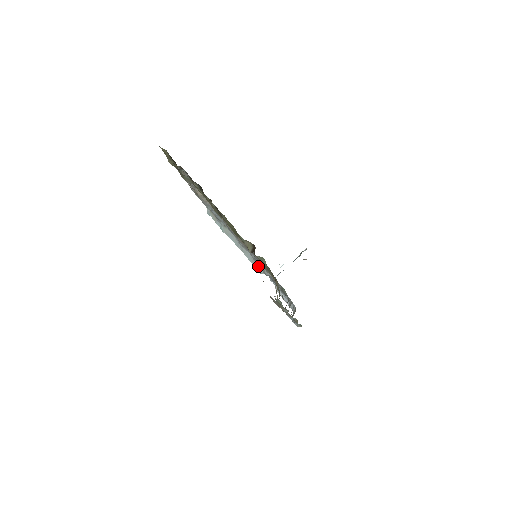
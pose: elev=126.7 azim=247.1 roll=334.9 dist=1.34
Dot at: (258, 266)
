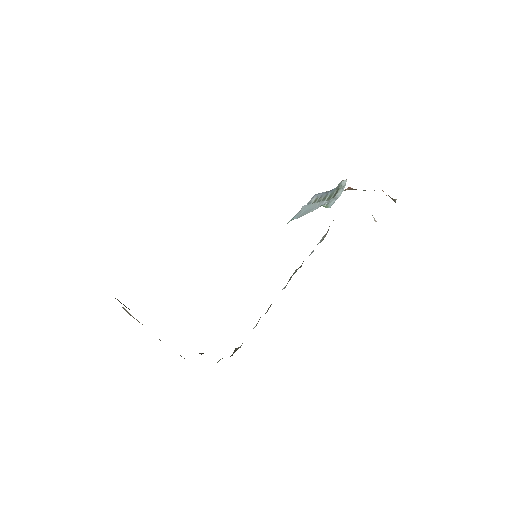
Dot at: occluded
